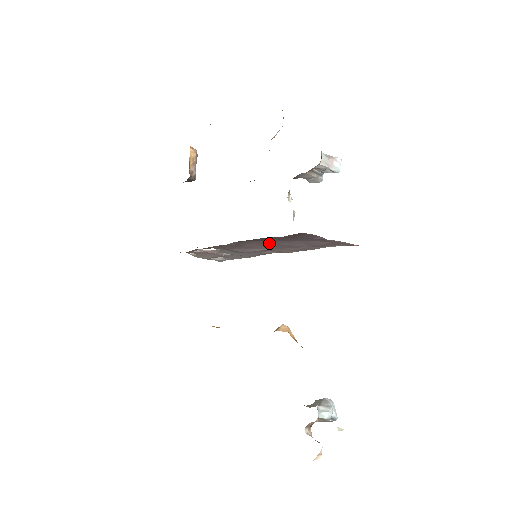
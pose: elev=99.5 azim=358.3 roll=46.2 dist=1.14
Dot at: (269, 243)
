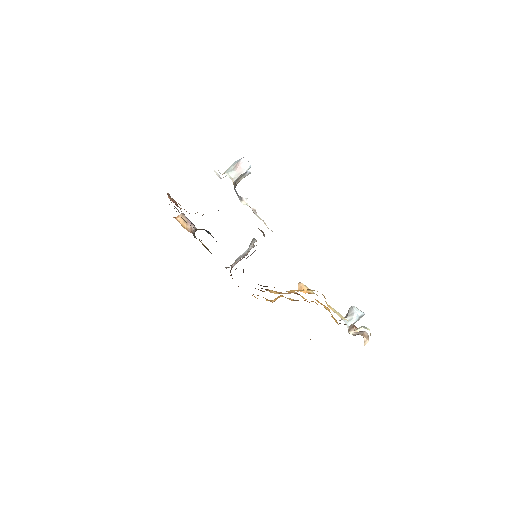
Dot at: occluded
